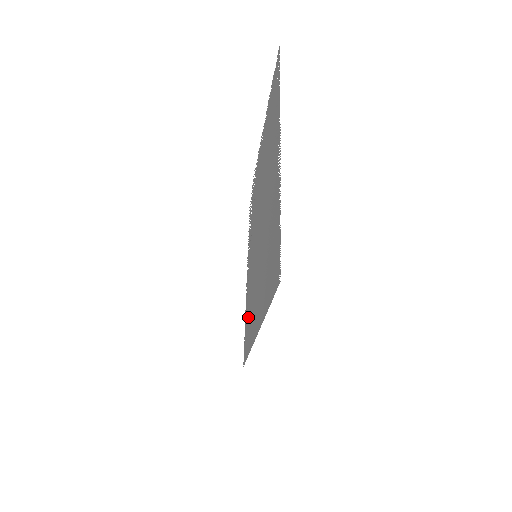
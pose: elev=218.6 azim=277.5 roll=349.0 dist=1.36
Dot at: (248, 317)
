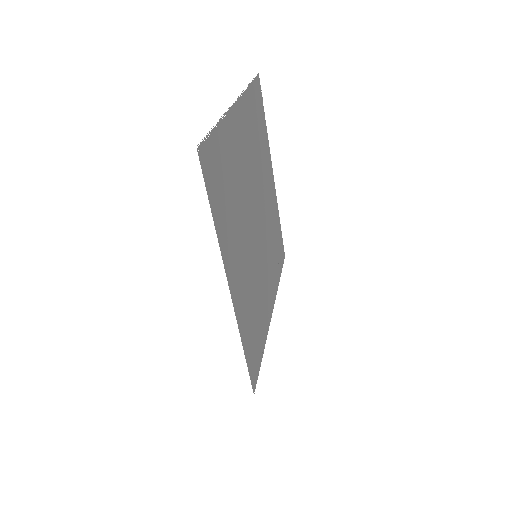
Dot at: (255, 330)
